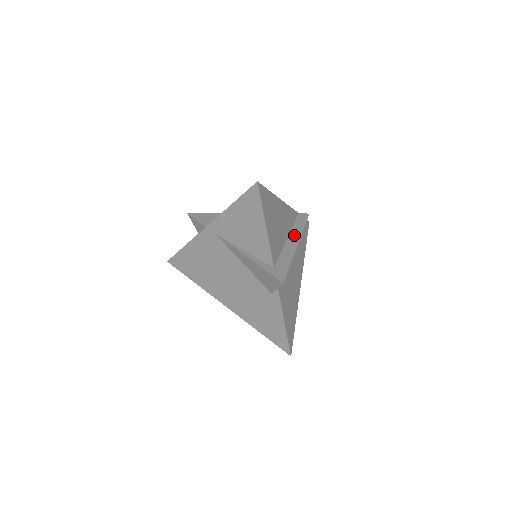
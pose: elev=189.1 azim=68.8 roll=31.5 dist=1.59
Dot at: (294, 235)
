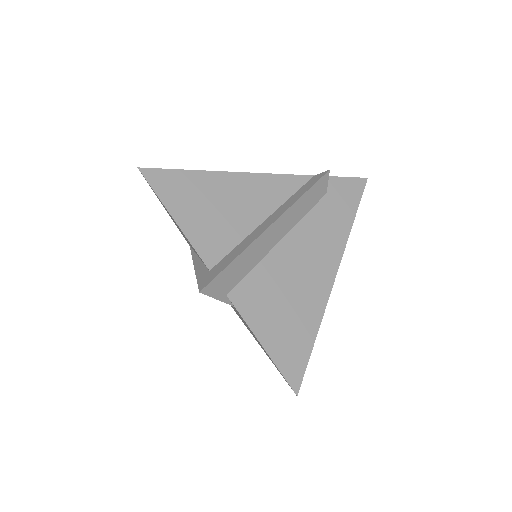
Dot at: (278, 212)
